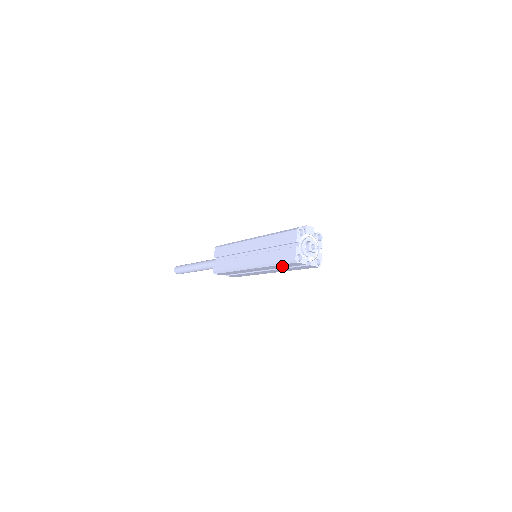
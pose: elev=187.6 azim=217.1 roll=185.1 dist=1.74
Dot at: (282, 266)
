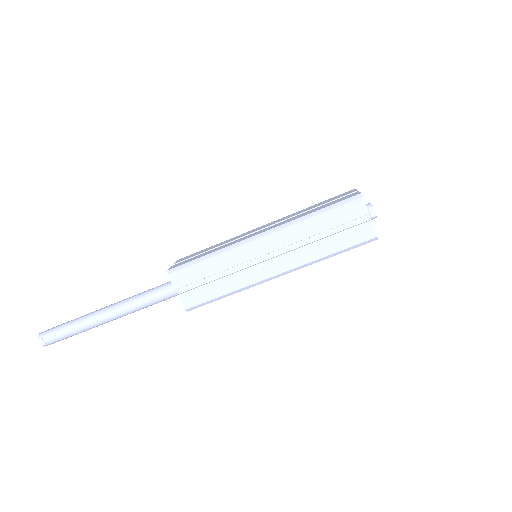
Dot at: (324, 223)
